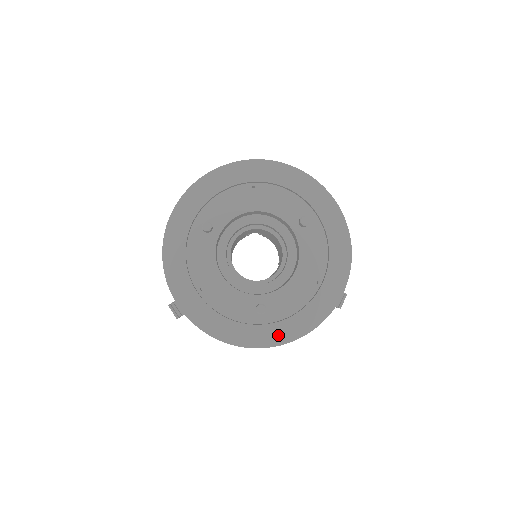
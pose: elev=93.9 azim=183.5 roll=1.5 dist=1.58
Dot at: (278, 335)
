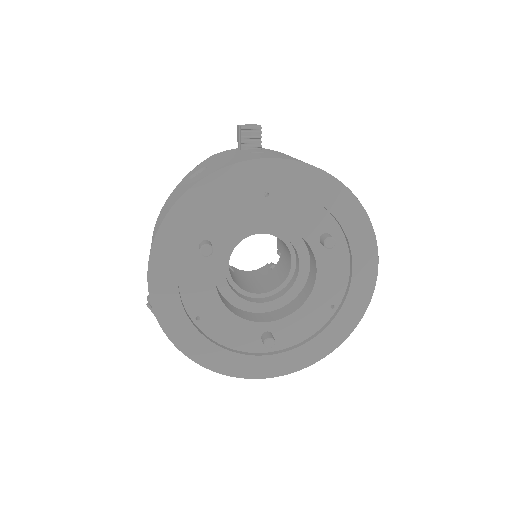
Dot at: (285, 365)
